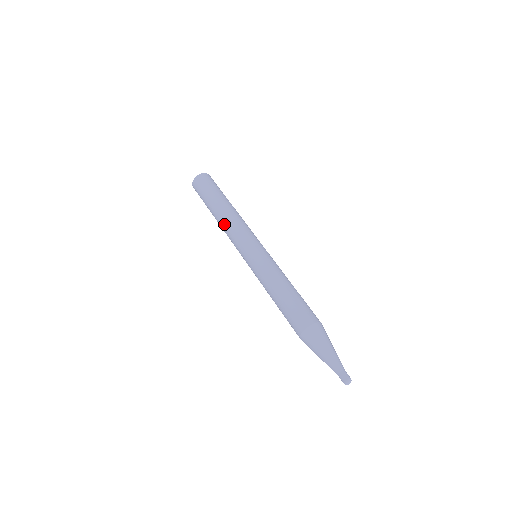
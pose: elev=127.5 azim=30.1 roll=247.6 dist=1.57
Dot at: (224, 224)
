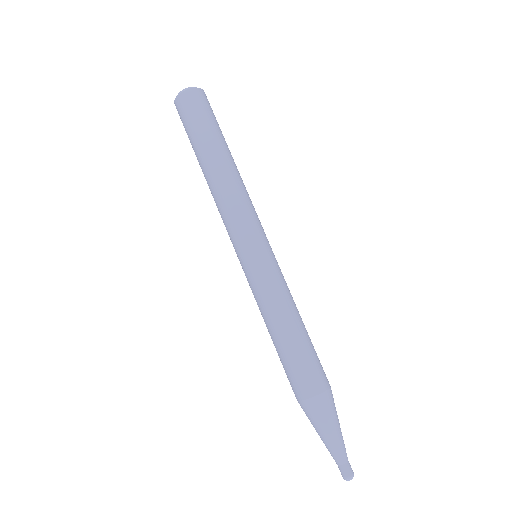
Dot at: (213, 197)
